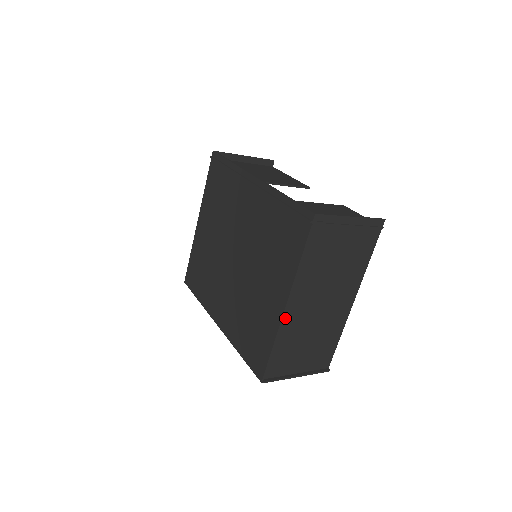
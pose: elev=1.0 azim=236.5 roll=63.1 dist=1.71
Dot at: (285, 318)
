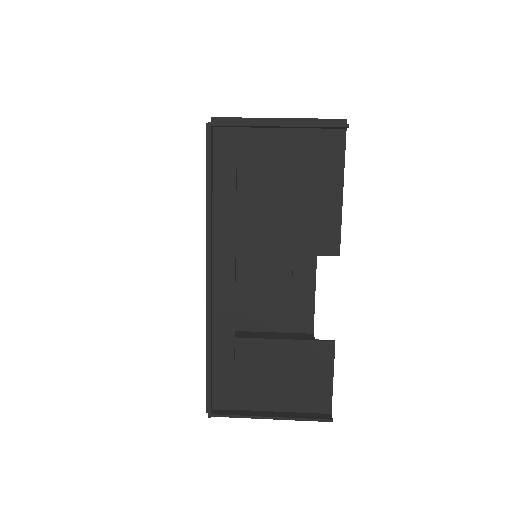
Dot at: occluded
